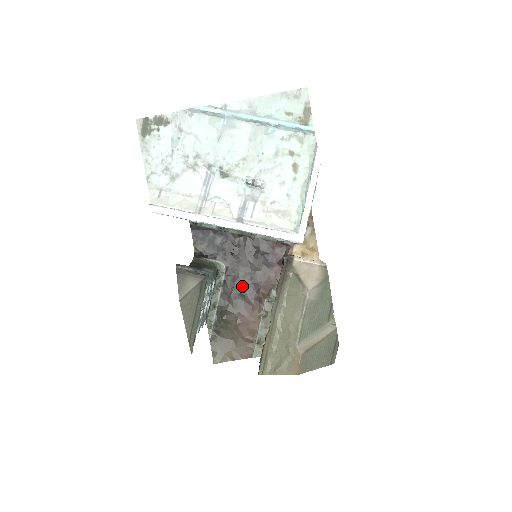
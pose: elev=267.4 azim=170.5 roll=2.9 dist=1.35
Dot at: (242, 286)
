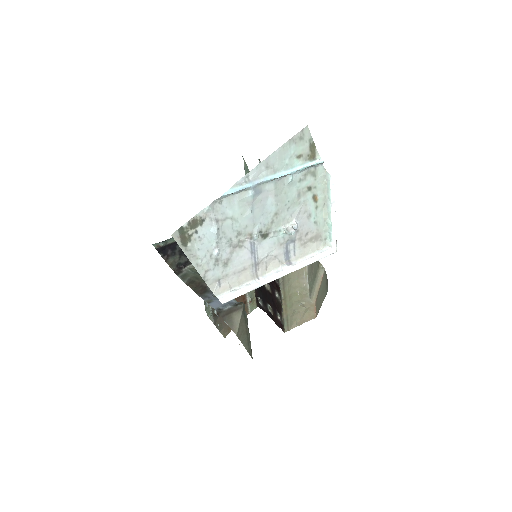
Dot at: occluded
